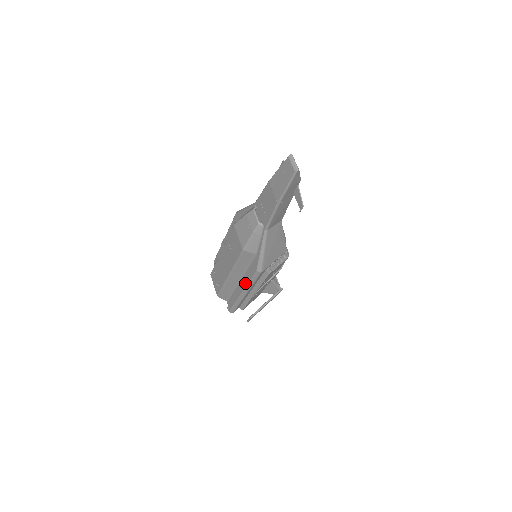
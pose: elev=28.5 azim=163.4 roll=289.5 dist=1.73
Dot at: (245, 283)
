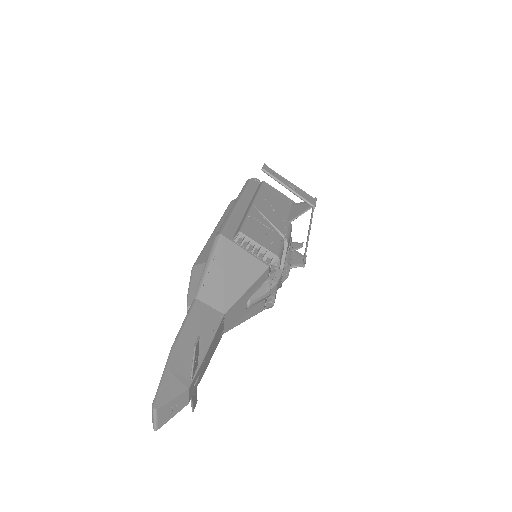
Dot at: occluded
